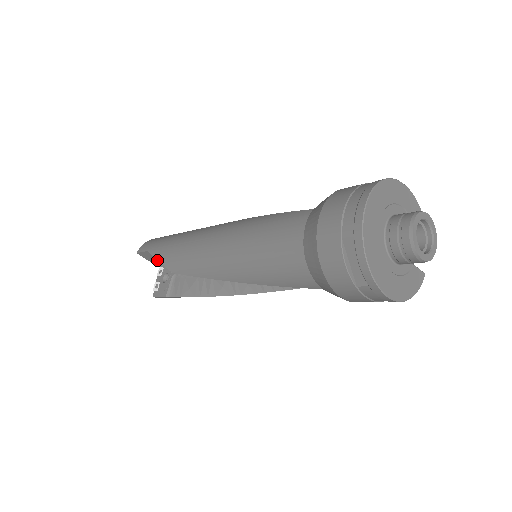
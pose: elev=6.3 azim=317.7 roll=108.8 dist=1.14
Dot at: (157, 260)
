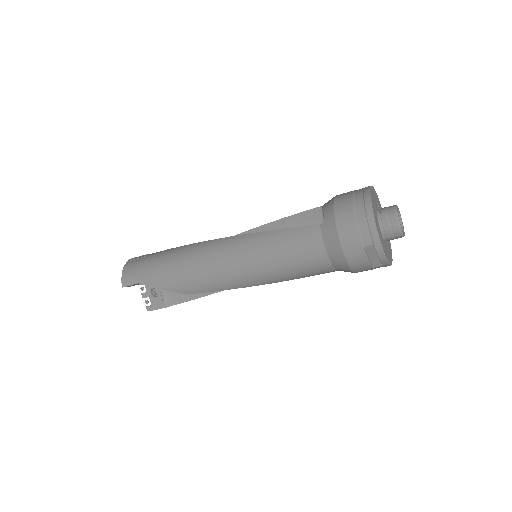
Dot at: occluded
